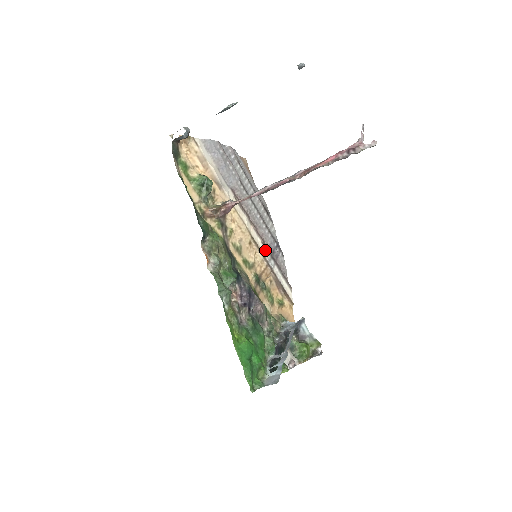
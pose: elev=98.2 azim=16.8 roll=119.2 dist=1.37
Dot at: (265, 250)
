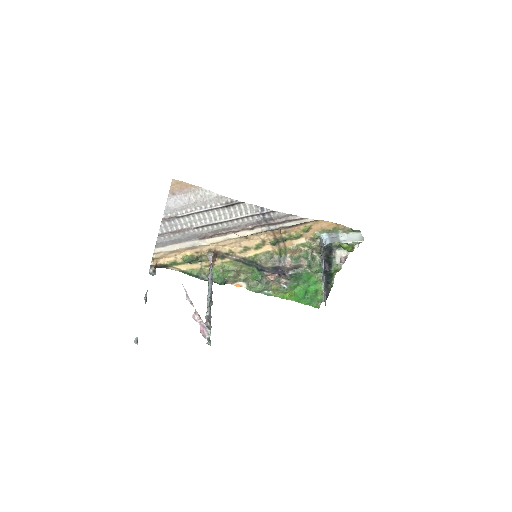
Dot at: (259, 229)
